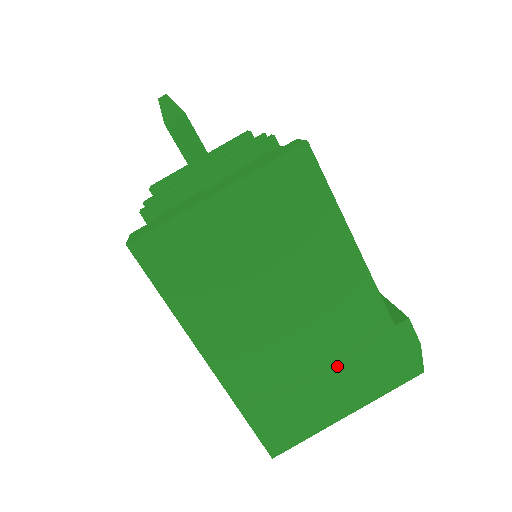
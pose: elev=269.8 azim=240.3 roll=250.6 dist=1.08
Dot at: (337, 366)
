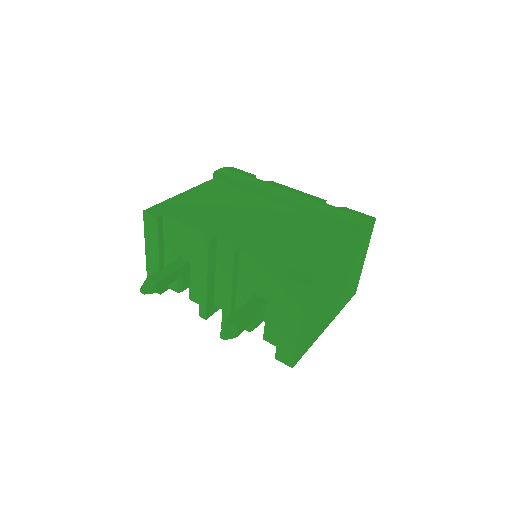
Dot at: (355, 264)
